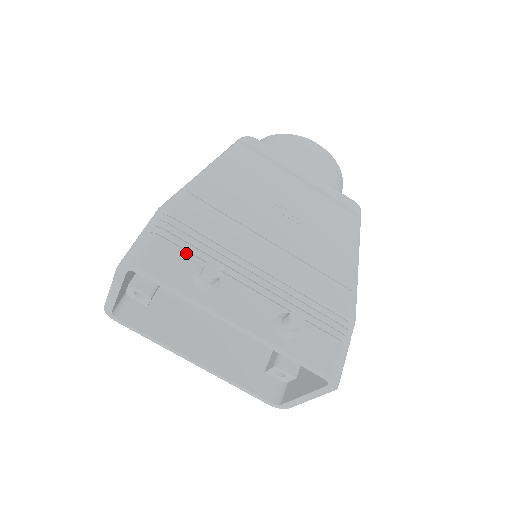
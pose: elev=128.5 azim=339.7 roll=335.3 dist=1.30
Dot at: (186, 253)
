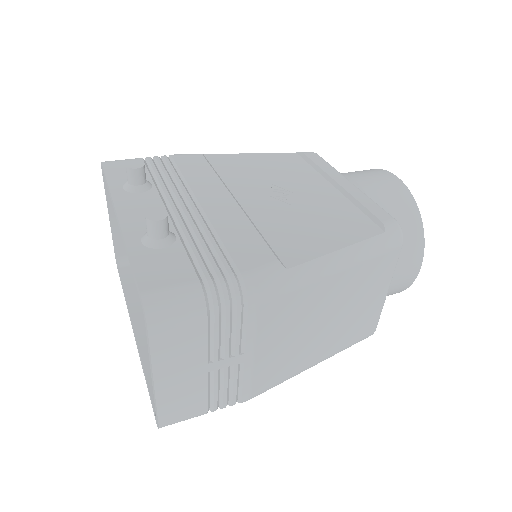
Dot at: (146, 171)
